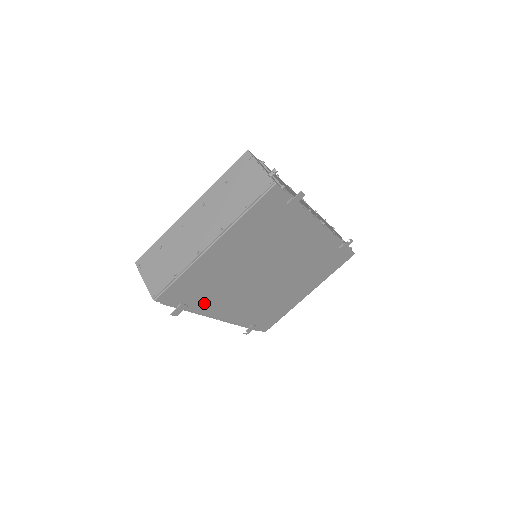
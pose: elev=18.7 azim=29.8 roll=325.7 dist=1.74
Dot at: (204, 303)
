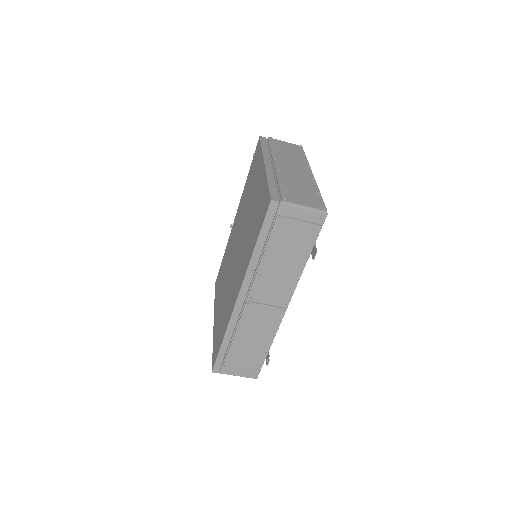
Dot at: occluded
